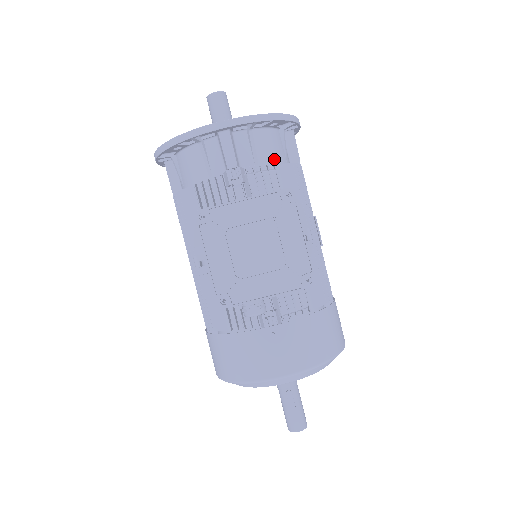
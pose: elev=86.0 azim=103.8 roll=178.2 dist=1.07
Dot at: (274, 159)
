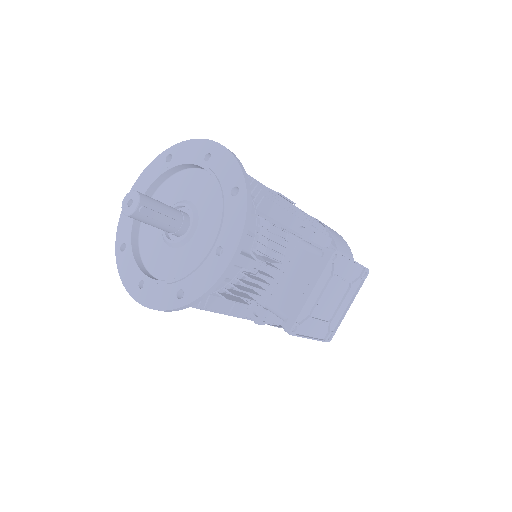
Dot at: (253, 211)
